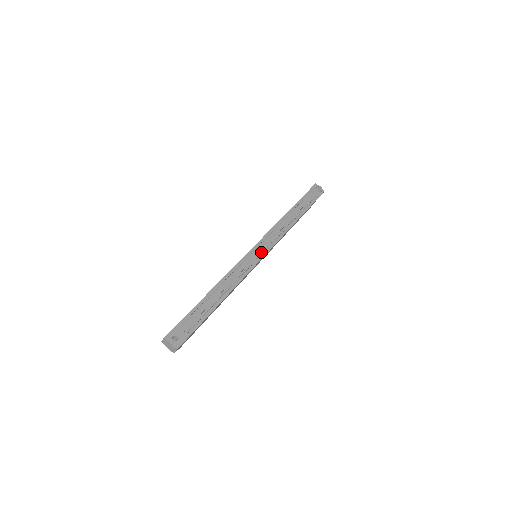
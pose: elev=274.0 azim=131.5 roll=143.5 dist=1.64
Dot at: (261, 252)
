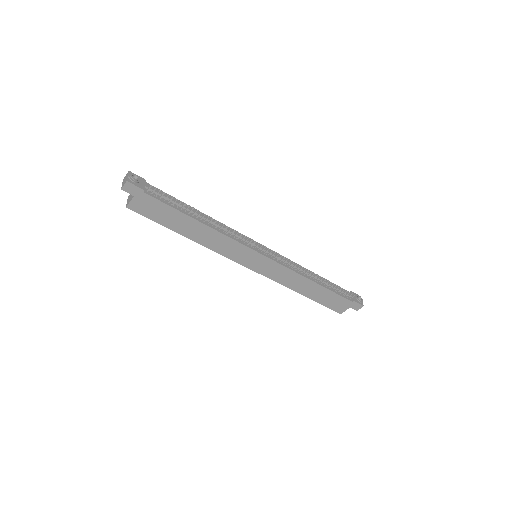
Dot at: (263, 251)
